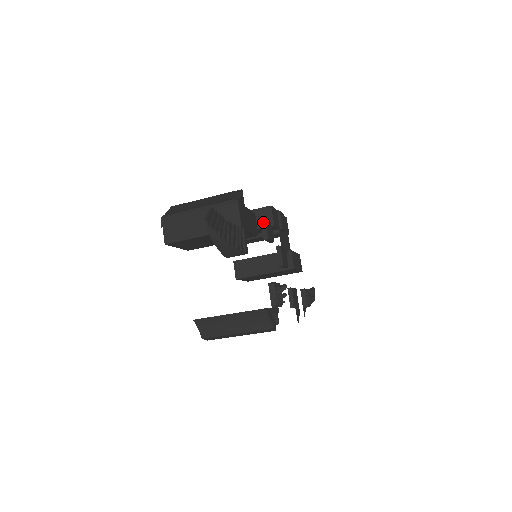
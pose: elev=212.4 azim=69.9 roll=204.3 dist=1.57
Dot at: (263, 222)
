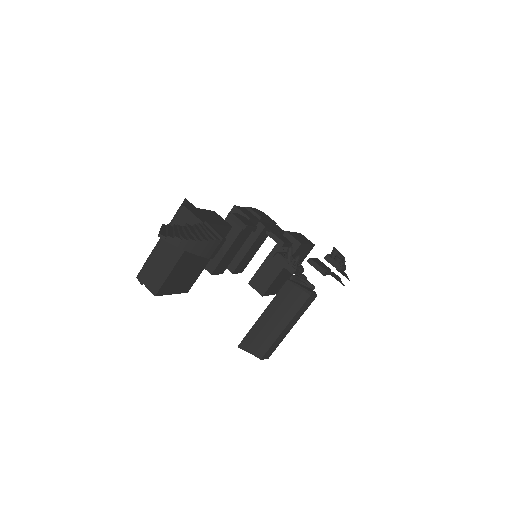
Dot at: (231, 217)
